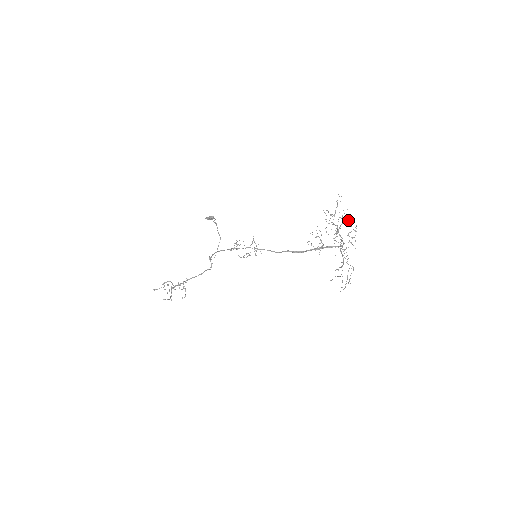
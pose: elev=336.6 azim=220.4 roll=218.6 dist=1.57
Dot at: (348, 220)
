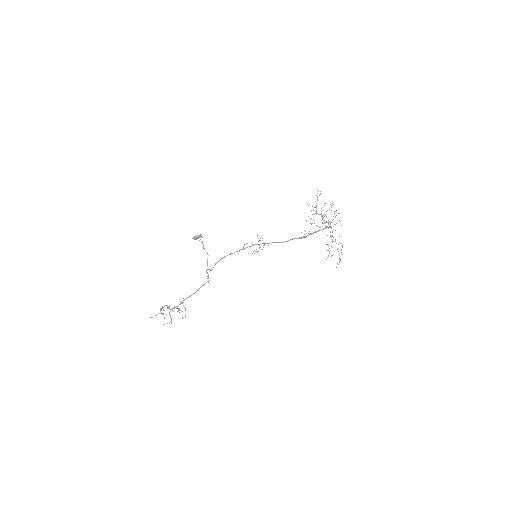
Dot at: occluded
